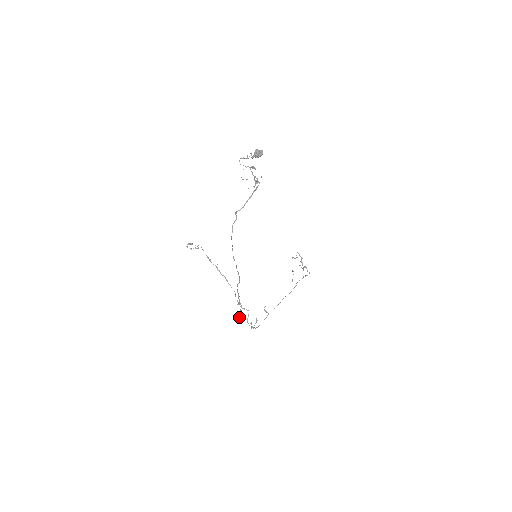
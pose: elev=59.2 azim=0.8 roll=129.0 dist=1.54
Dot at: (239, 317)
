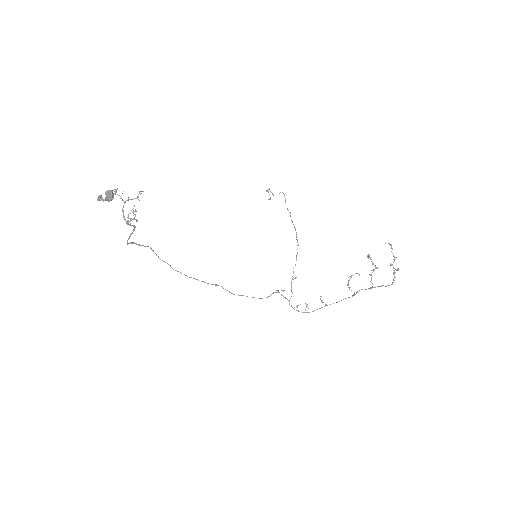
Dot at: occluded
